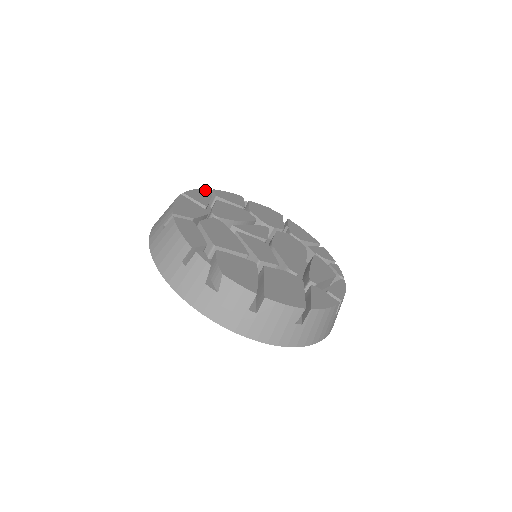
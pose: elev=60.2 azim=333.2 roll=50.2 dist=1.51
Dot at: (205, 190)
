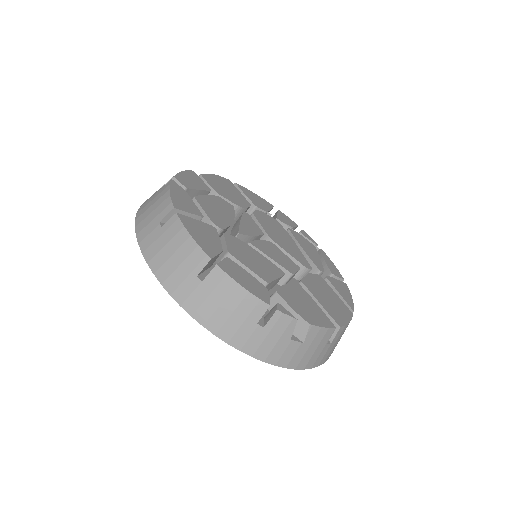
Dot at: (174, 185)
